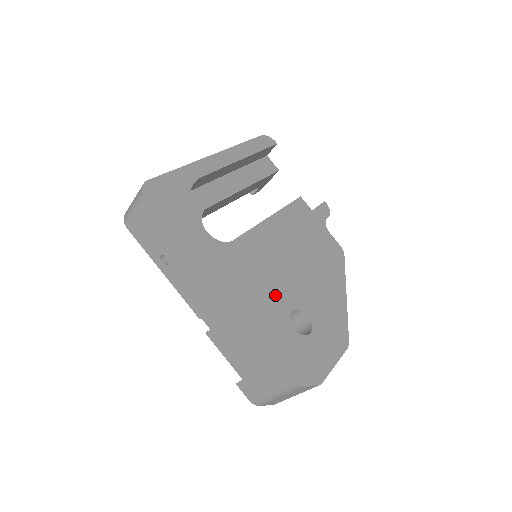
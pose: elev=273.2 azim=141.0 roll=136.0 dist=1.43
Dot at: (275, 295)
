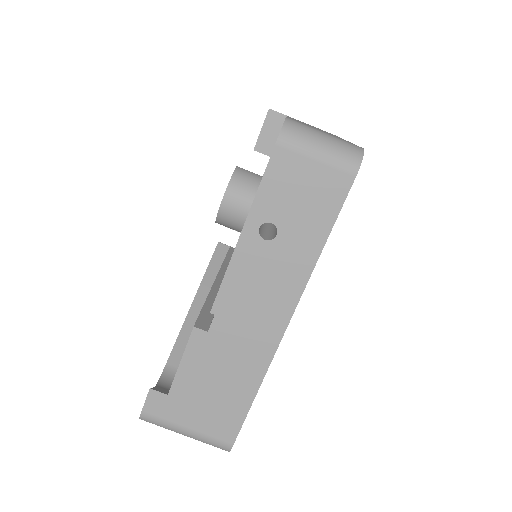
Dot at: occluded
